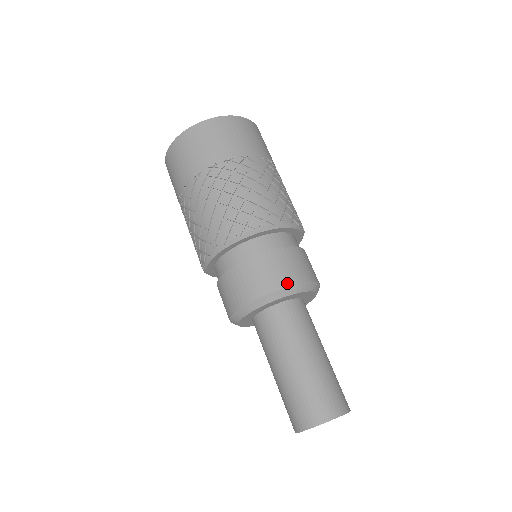
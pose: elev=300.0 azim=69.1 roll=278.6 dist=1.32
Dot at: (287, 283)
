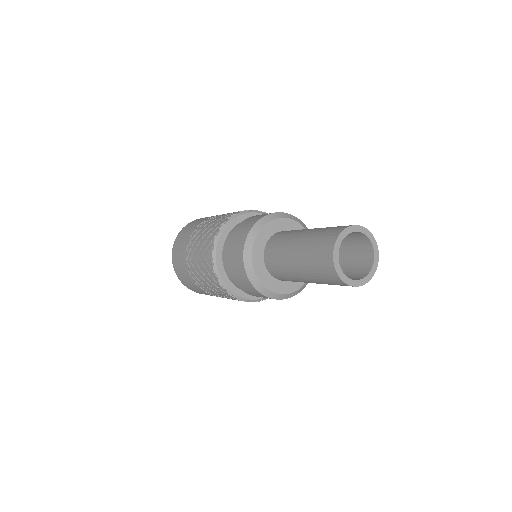
Dot at: (259, 219)
